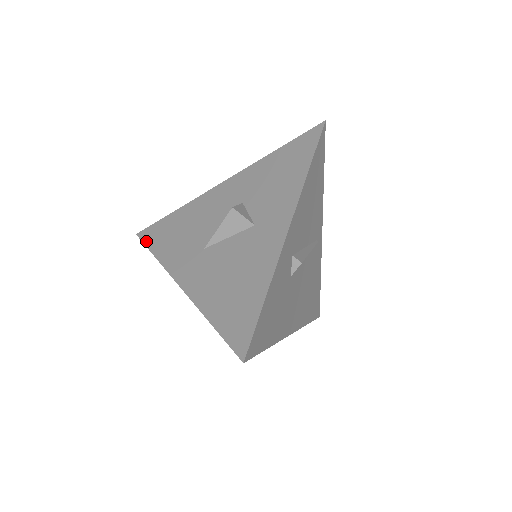
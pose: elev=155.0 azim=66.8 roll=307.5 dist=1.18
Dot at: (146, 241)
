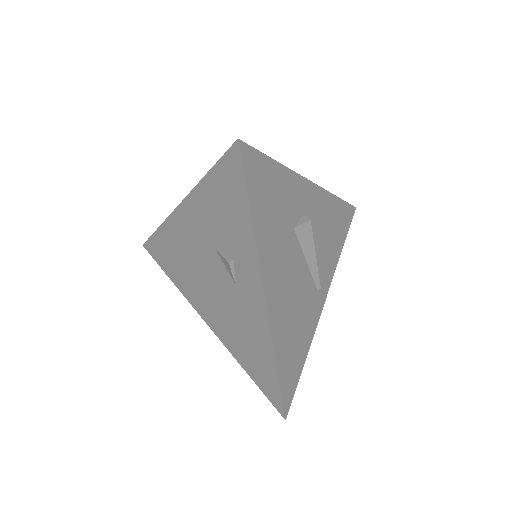
Dot at: occluded
